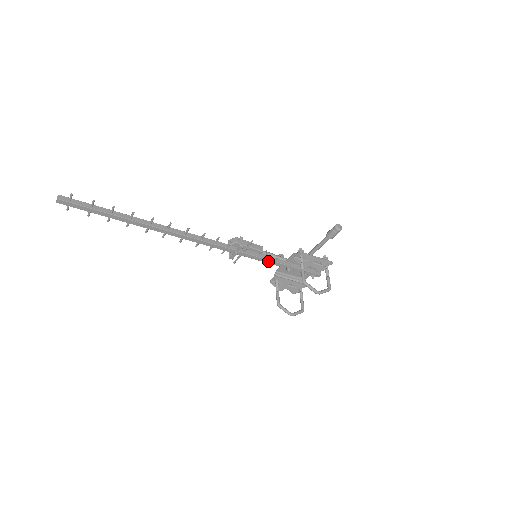
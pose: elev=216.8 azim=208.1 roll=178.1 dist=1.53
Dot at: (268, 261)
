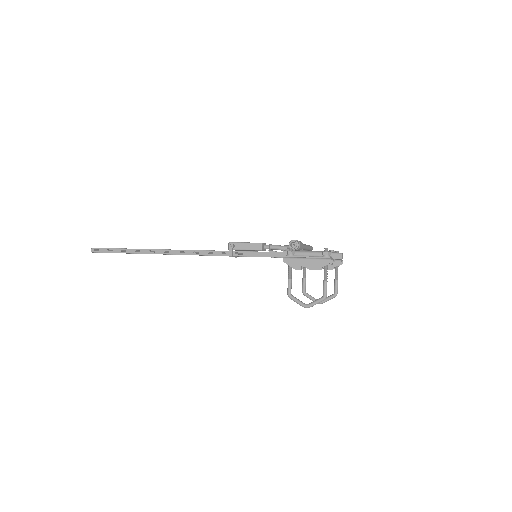
Dot at: (271, 257)
